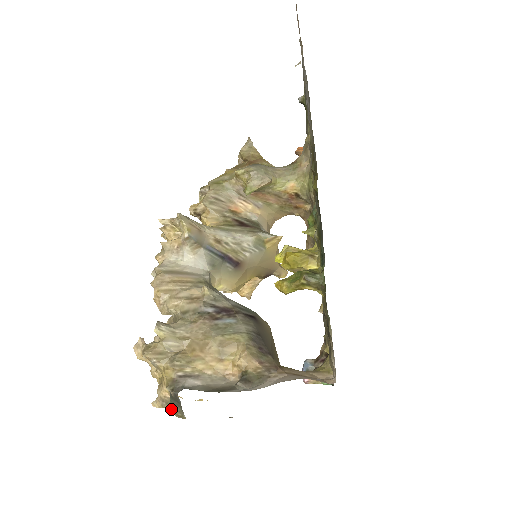
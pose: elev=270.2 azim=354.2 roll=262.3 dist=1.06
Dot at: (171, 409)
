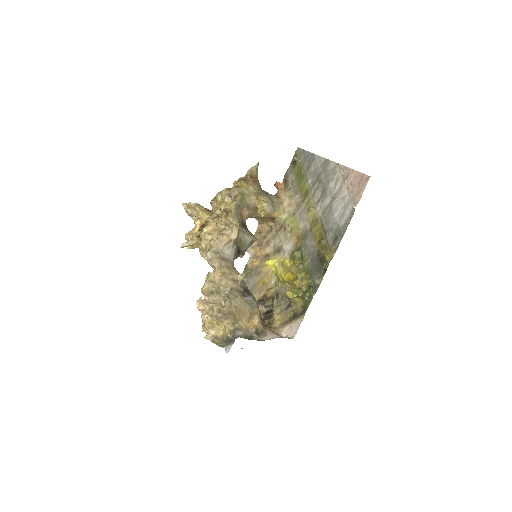
Dot at: (217, 342)
